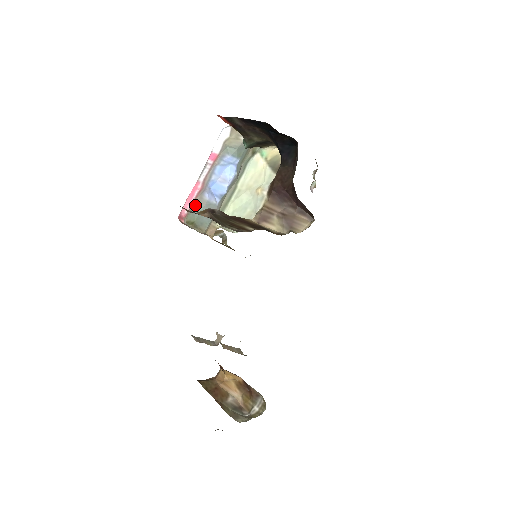
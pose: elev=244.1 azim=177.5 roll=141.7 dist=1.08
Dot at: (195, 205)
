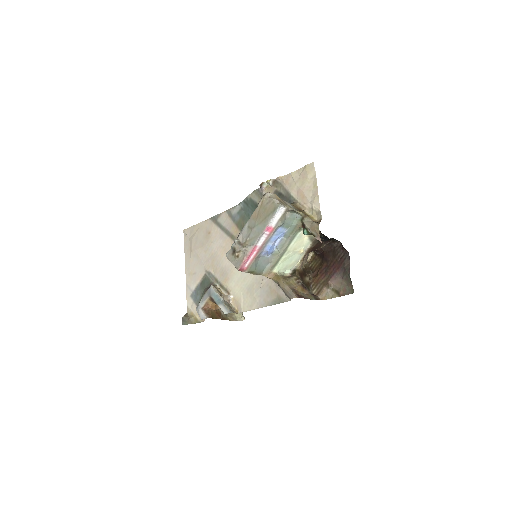
Dot at: (255, 262)
